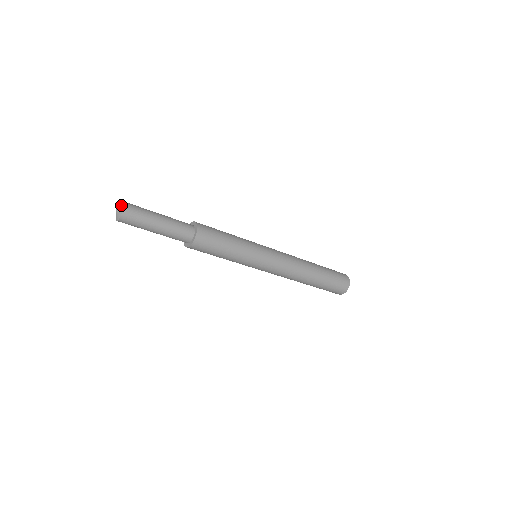
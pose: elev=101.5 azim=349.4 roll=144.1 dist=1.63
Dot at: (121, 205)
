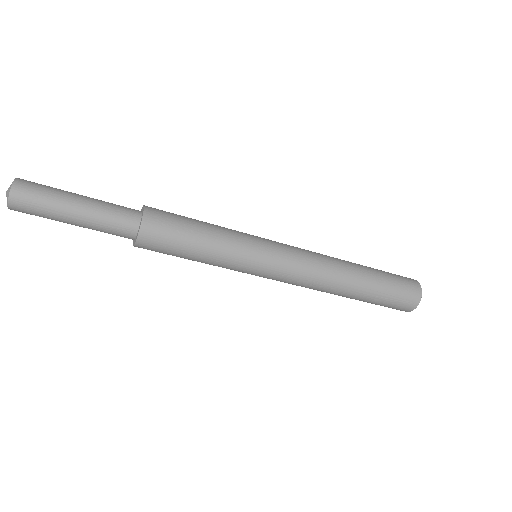
Dot at: (9, 188)
